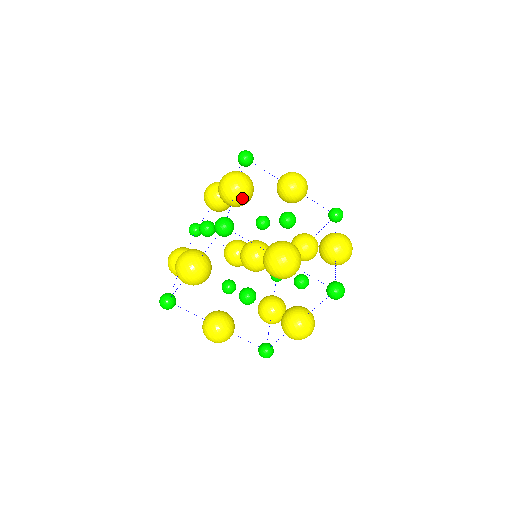
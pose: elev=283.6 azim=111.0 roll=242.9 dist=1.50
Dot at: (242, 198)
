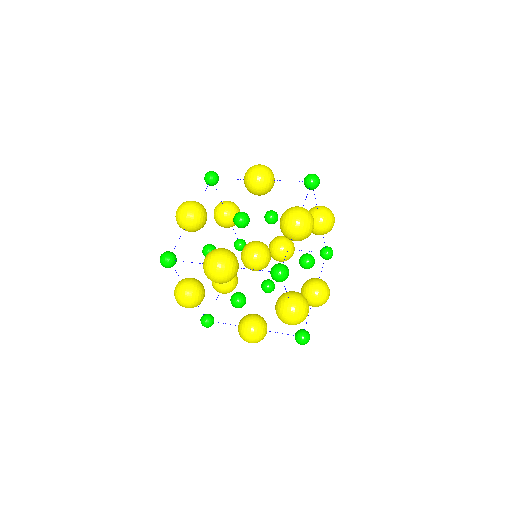
Dot at: (299, 240)
